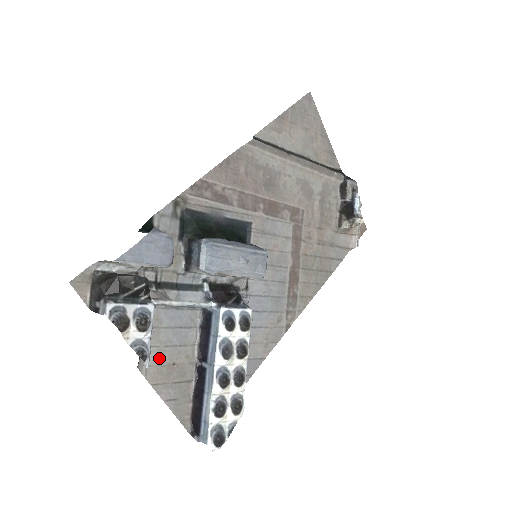
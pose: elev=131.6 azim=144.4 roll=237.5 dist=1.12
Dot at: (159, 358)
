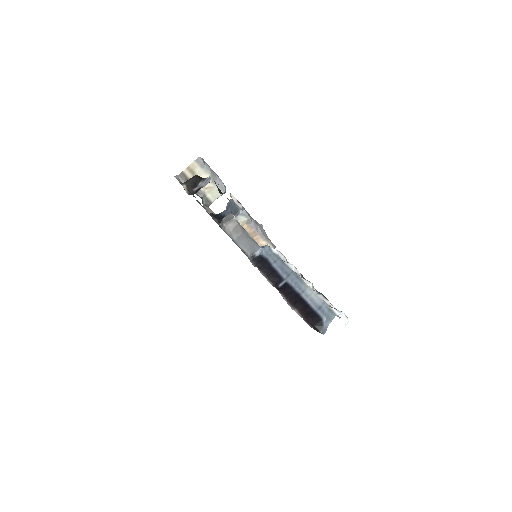
Dot at: occluded
